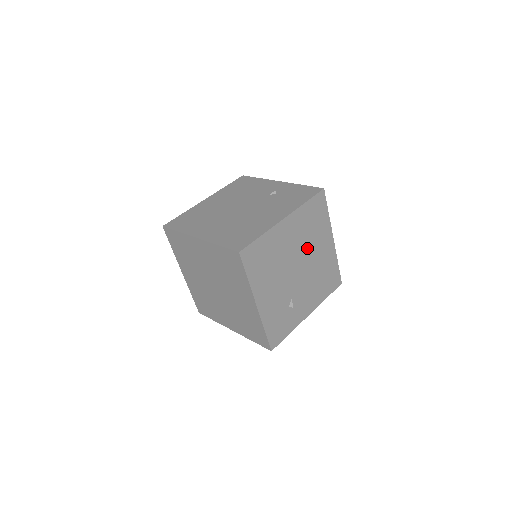
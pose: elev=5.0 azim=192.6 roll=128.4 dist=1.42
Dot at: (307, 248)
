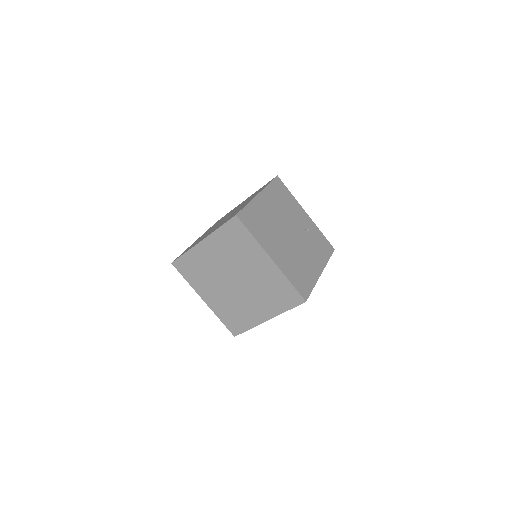
Dot at: occluded
